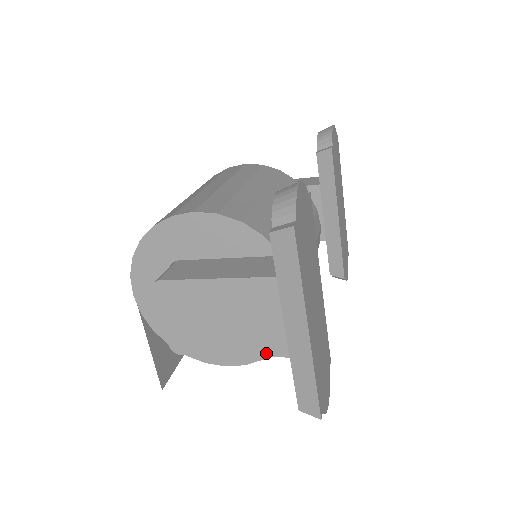
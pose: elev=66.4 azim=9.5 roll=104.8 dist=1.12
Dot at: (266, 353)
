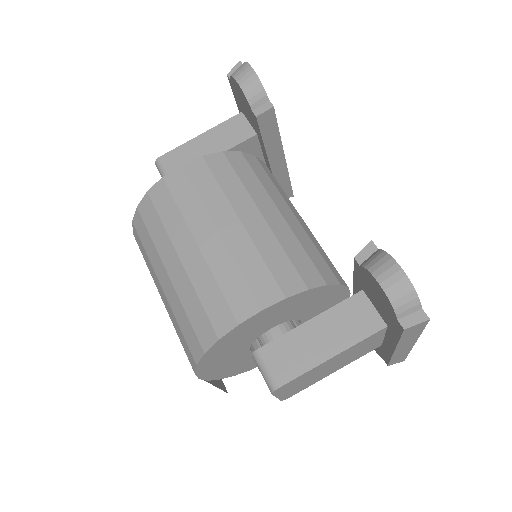
Dot at: (361, 356)
